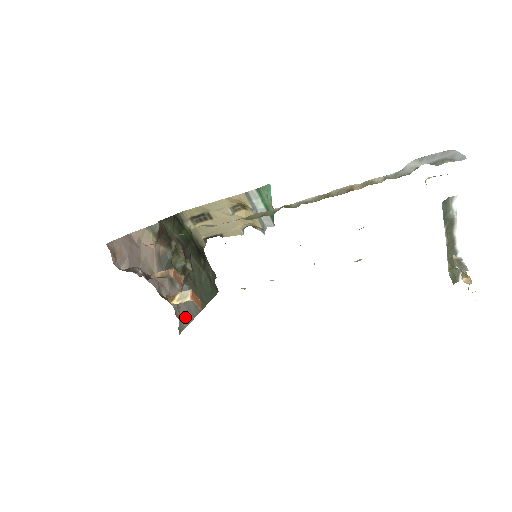
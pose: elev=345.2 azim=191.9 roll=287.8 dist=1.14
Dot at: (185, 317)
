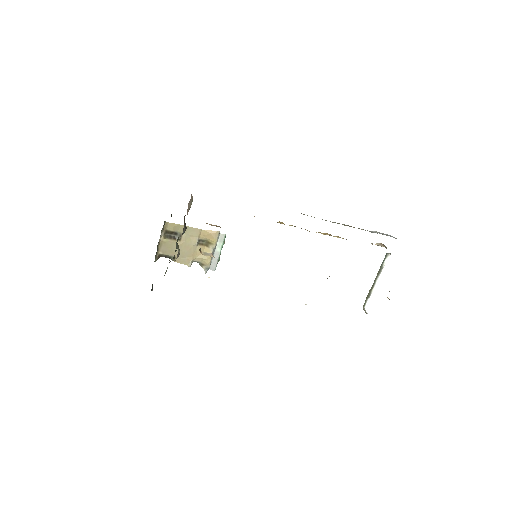
Dot at: occluded
